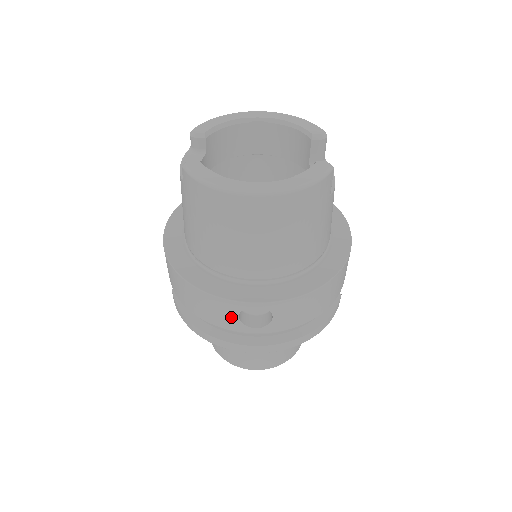
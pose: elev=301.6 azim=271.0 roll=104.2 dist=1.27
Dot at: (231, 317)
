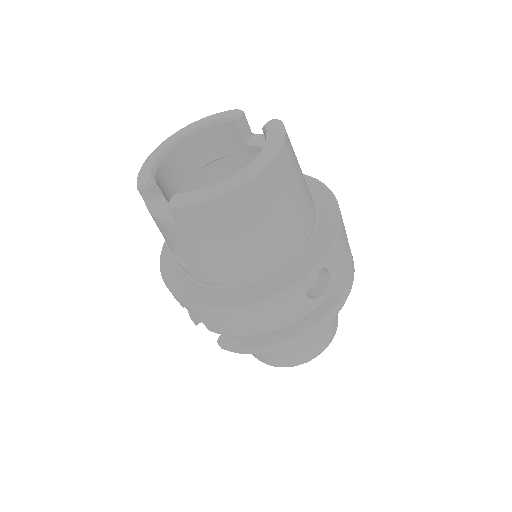
Dot at: (301, 301)
